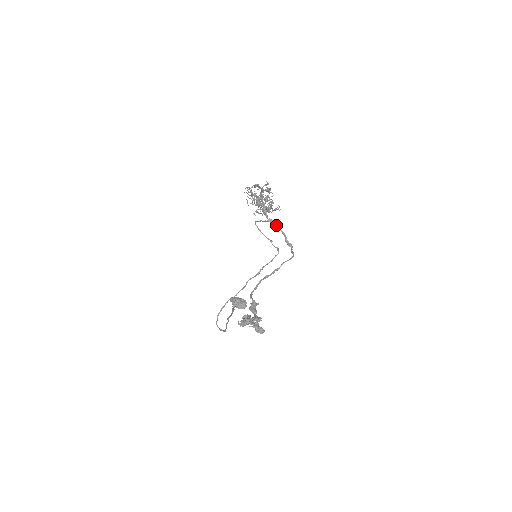
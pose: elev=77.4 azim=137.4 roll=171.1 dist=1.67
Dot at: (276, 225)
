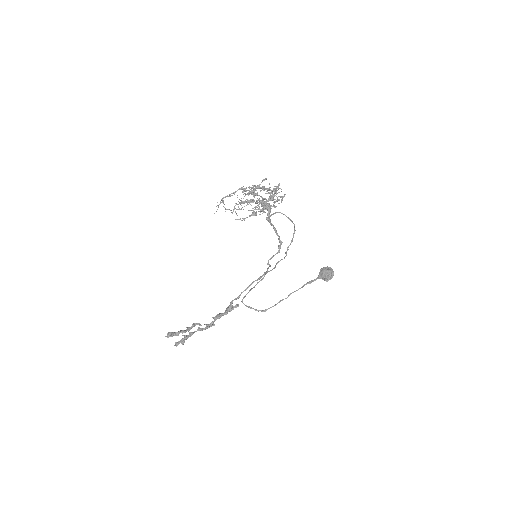
Dot at: occluded
